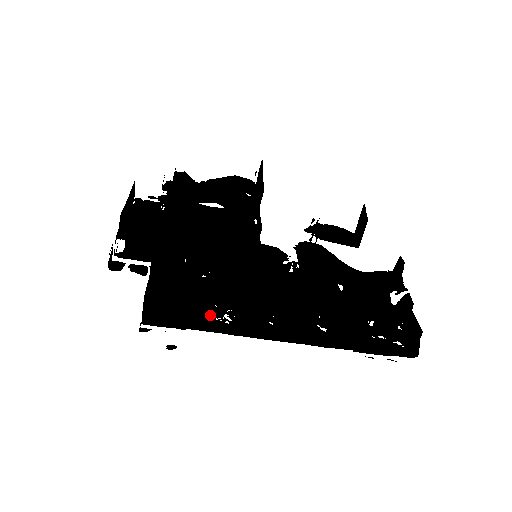
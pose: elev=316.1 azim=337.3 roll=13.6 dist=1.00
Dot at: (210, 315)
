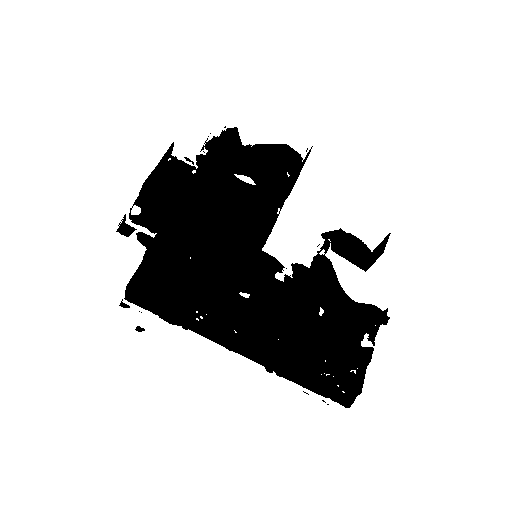
Dot at: (186, 307)
